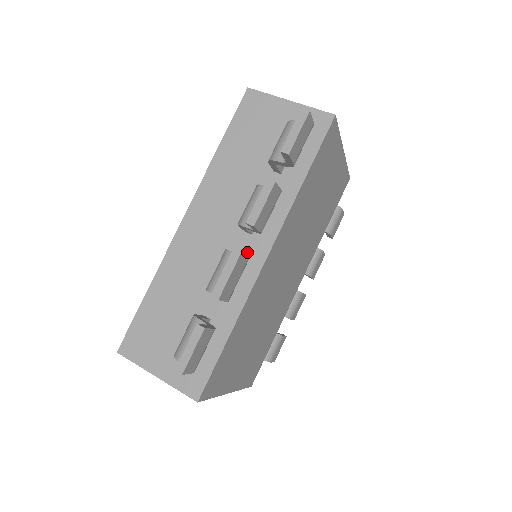
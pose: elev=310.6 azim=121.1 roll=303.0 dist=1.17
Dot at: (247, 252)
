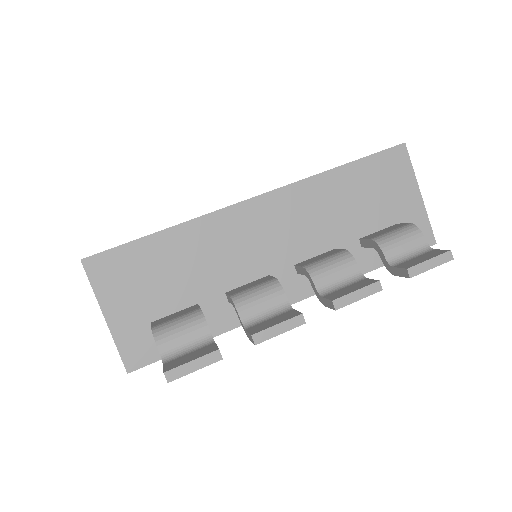
Dot at: (281, 284)
